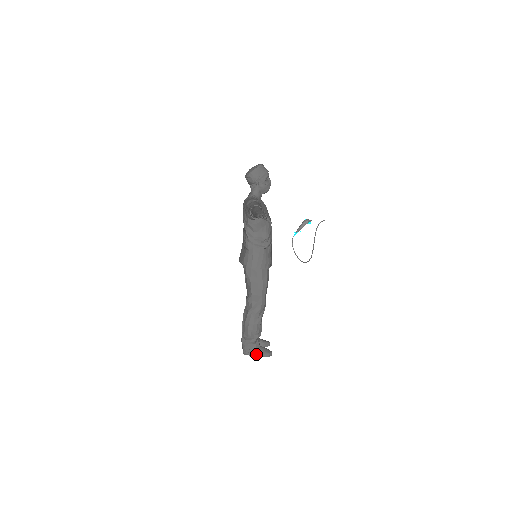
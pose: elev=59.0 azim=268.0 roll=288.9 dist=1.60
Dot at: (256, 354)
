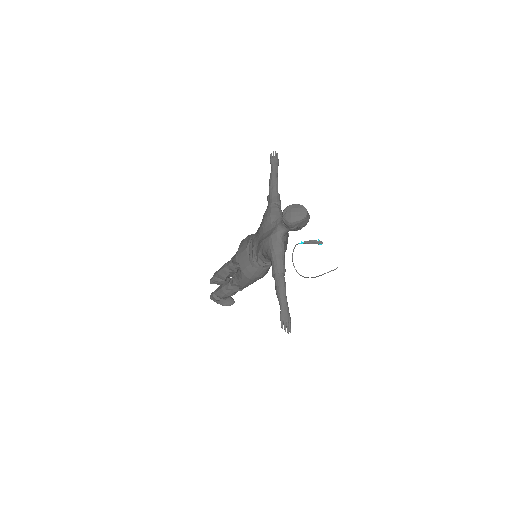
Dot at: (221, 304)
